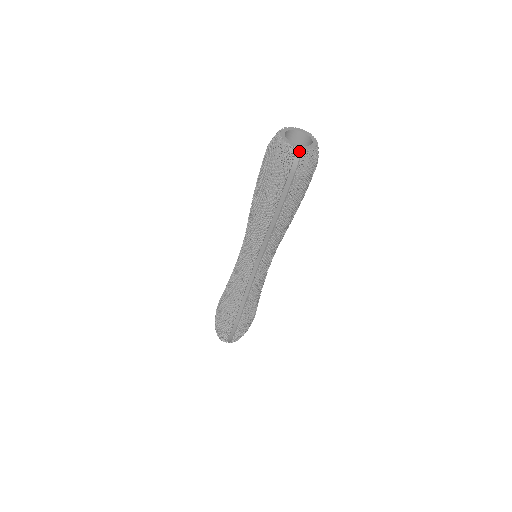
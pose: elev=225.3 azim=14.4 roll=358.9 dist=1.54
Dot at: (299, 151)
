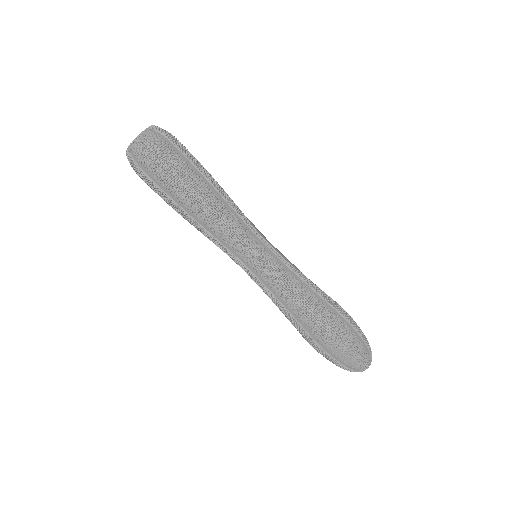
Dot at: (129, 150)
